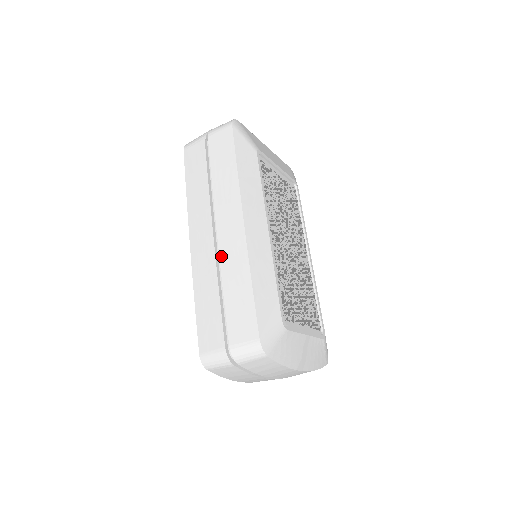
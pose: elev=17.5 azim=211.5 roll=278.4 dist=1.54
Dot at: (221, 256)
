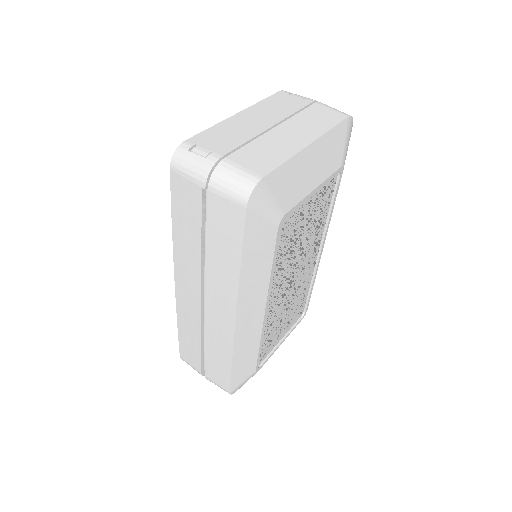
Dot at: (206, 325)
